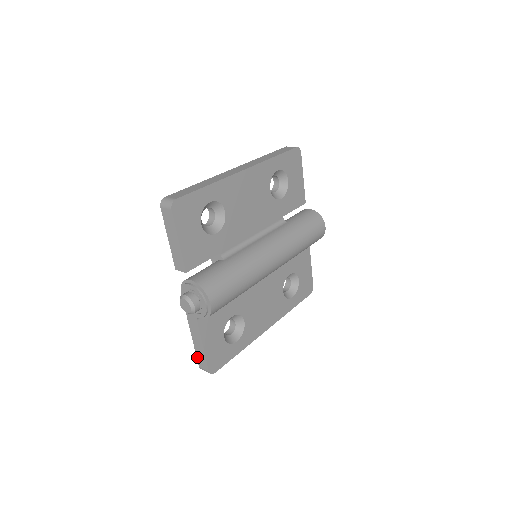
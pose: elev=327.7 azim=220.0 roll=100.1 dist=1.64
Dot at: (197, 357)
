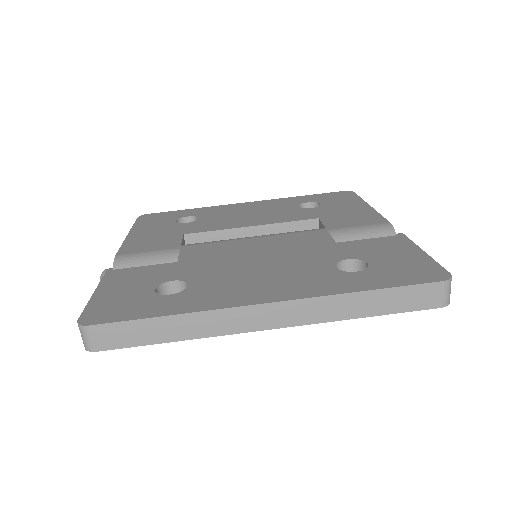
Dot at: (135, 223)
